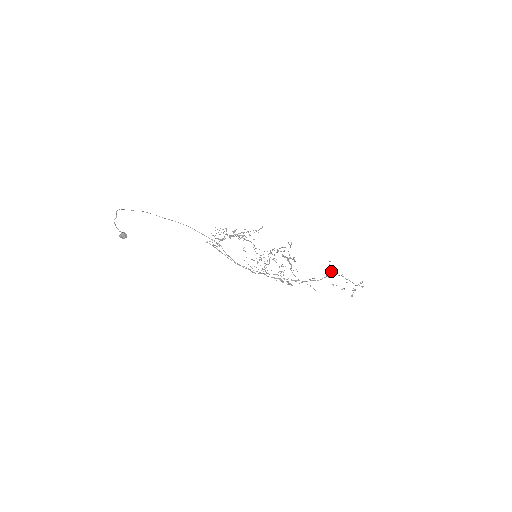
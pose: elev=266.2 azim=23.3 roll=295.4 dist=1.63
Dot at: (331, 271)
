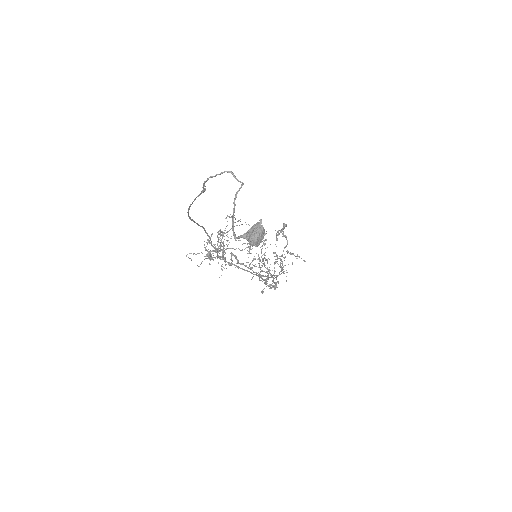
Dot at: (274, 252)
